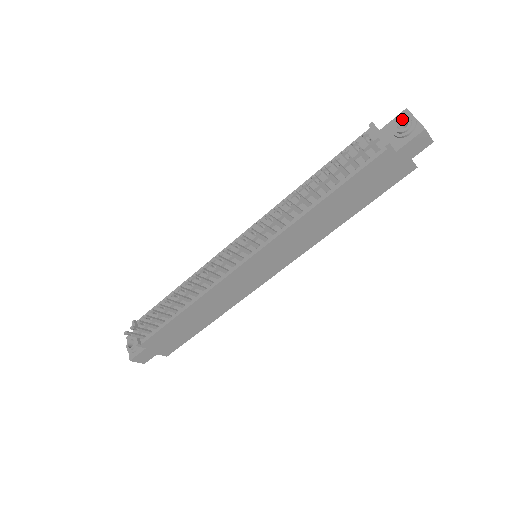
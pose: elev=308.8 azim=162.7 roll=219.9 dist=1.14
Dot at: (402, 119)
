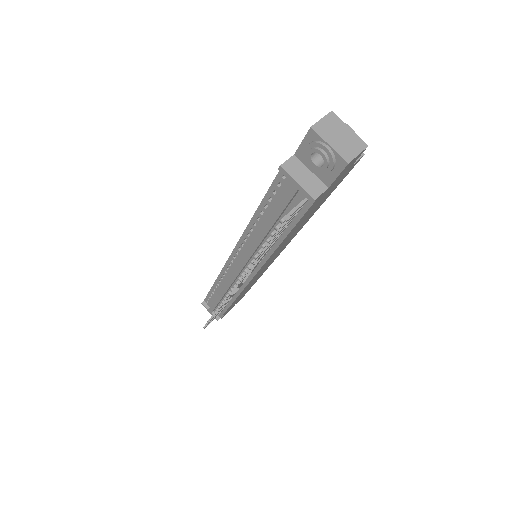
Dot at: (313, 152)
